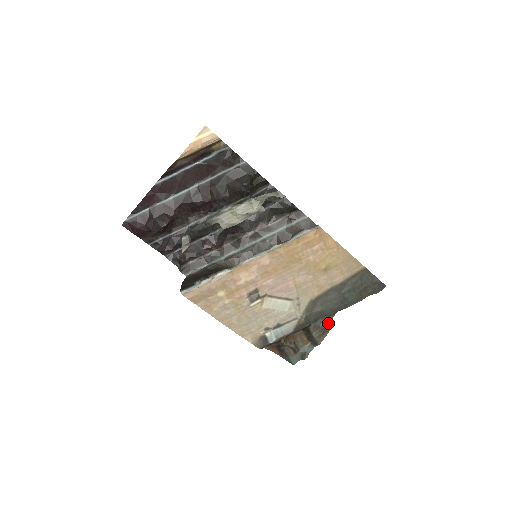
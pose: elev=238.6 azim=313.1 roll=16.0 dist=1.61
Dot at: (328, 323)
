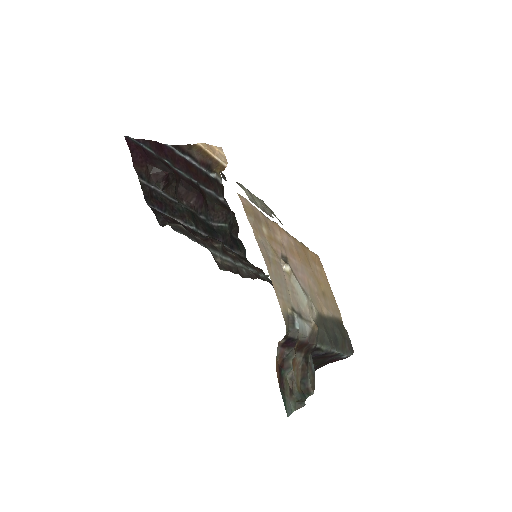
Dot at: occluded
